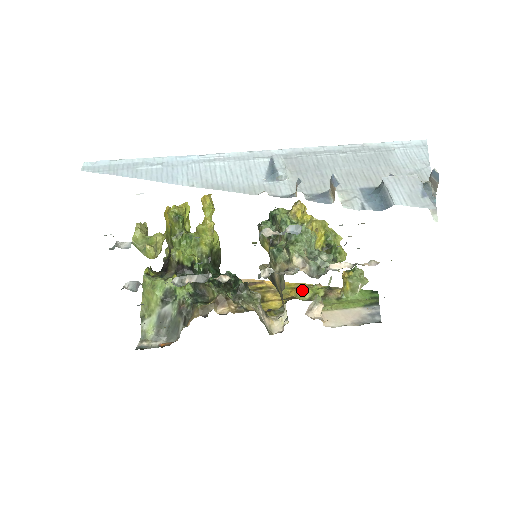
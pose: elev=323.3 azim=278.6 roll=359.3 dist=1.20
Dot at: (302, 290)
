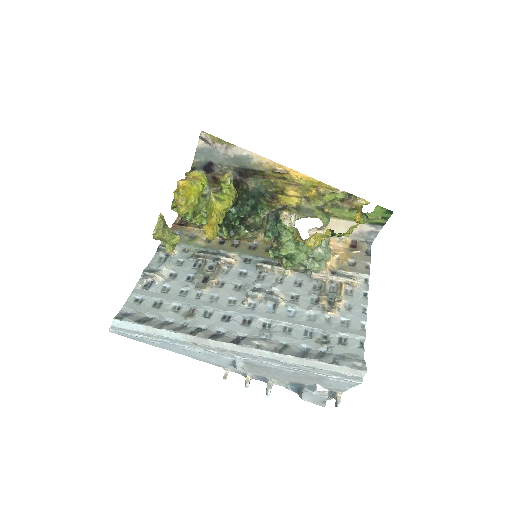
Dot at: (320, 197)
